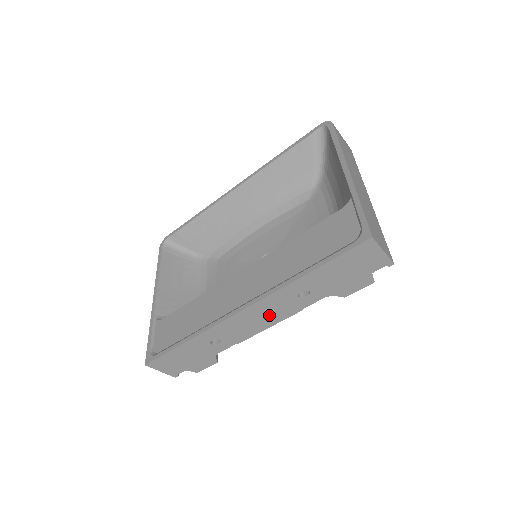
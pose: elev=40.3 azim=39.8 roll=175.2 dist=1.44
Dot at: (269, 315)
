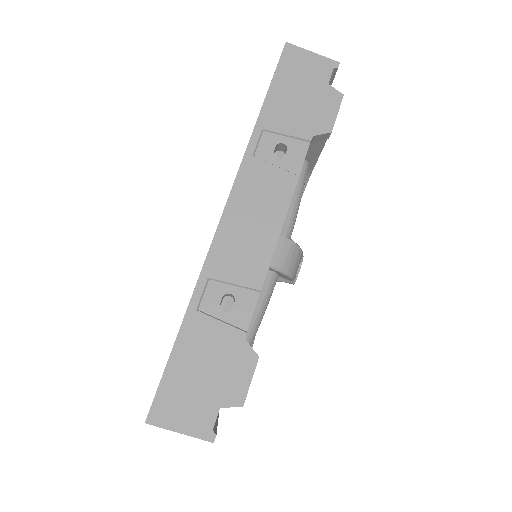
Dot at: (263, 206)
